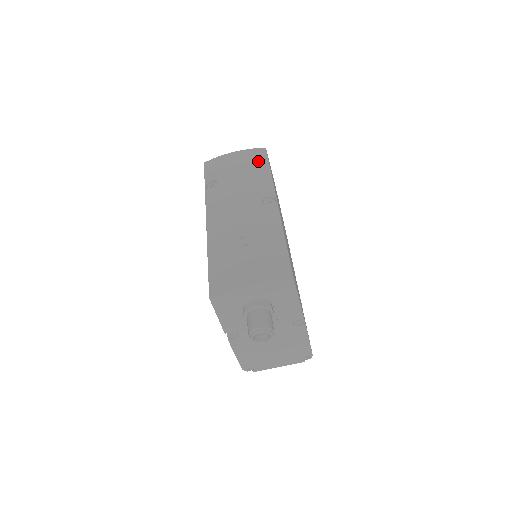
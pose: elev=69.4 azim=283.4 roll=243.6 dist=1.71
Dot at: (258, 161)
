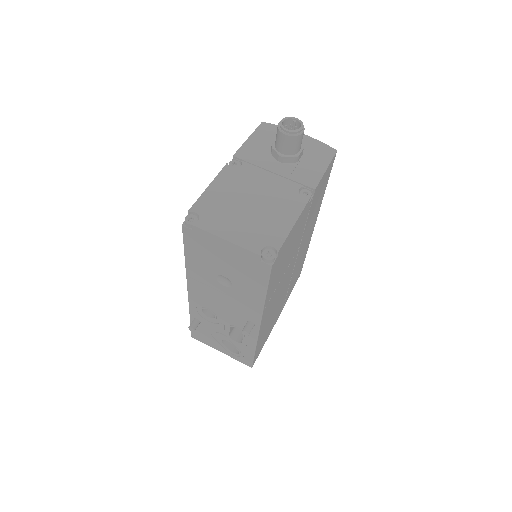
Dot at: occluded
